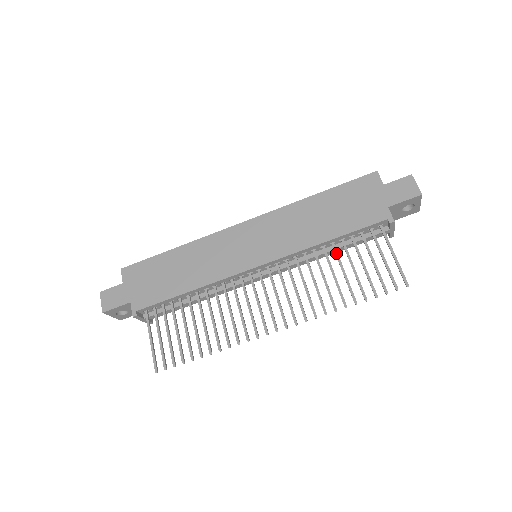
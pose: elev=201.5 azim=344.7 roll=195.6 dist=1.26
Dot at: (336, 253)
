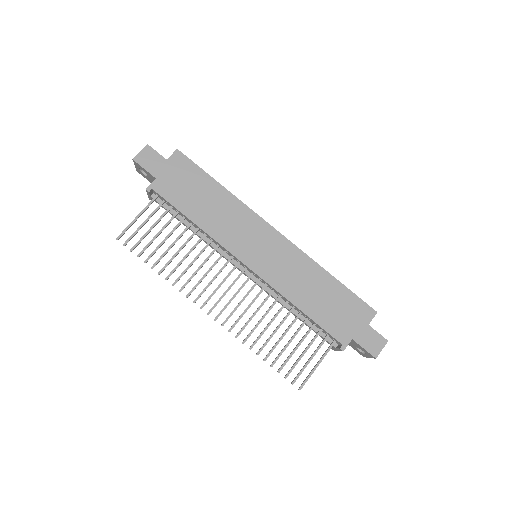
Dot at: (294, 321)
